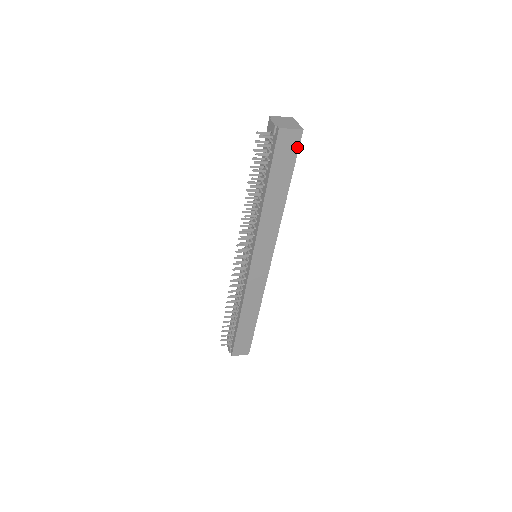
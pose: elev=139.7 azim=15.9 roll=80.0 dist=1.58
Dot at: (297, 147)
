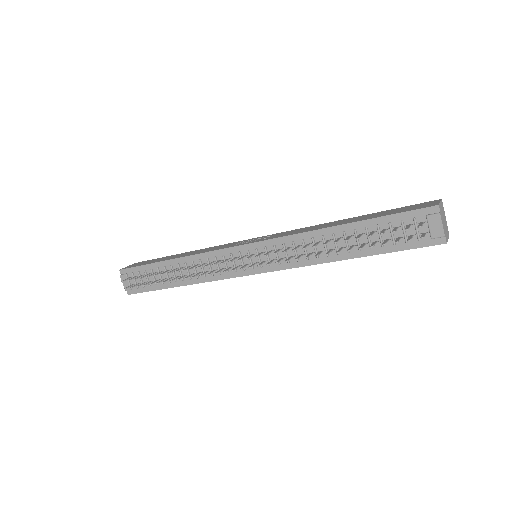
Dot at: occluded
